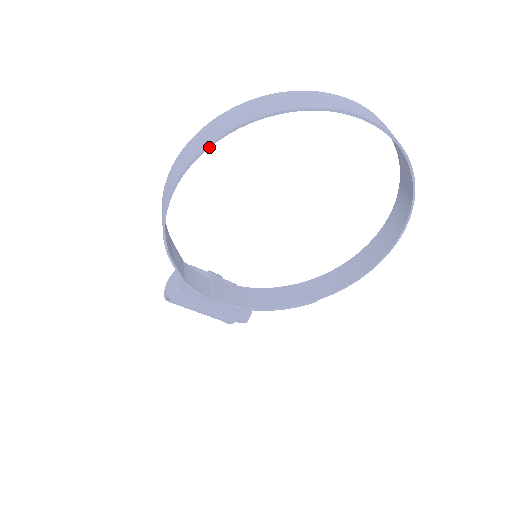
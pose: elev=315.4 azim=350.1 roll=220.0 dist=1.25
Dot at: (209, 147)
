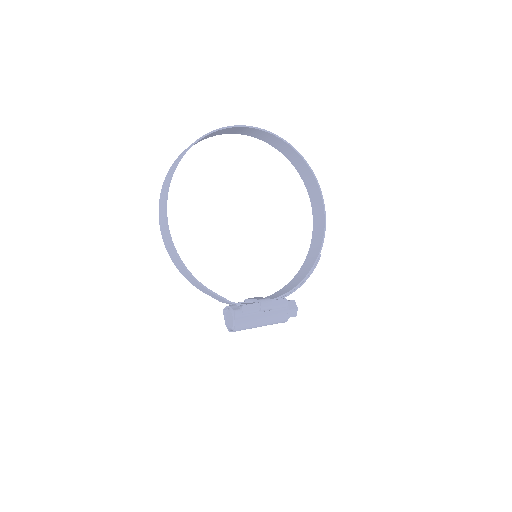
Dot at: (167, 198)
